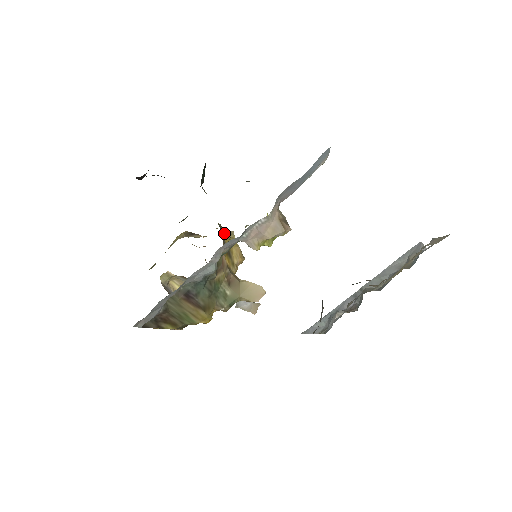
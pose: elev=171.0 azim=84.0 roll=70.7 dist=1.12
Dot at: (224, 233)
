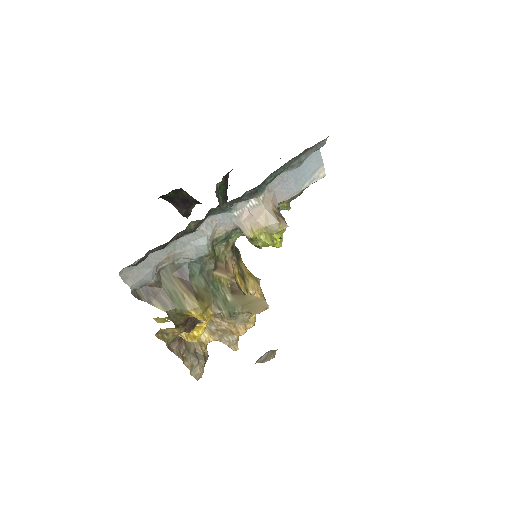
Dot at: (244, 264)
